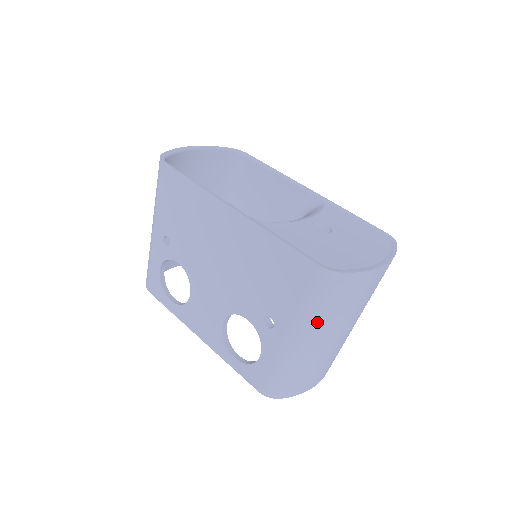
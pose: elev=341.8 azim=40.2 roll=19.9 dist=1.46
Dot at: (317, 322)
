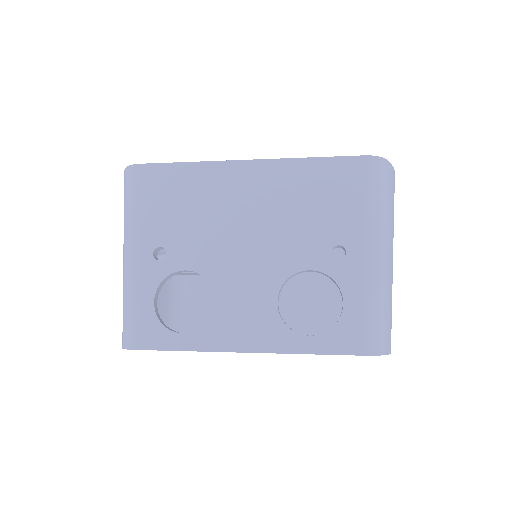
Dot at: (385, 224)
